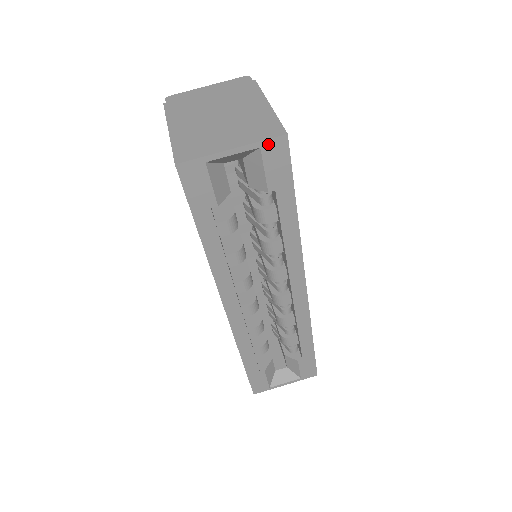
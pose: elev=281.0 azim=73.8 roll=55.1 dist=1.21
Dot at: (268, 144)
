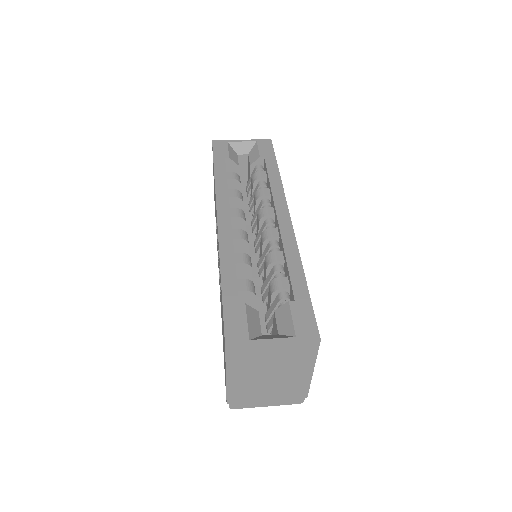
Dot at: (261, 141)
